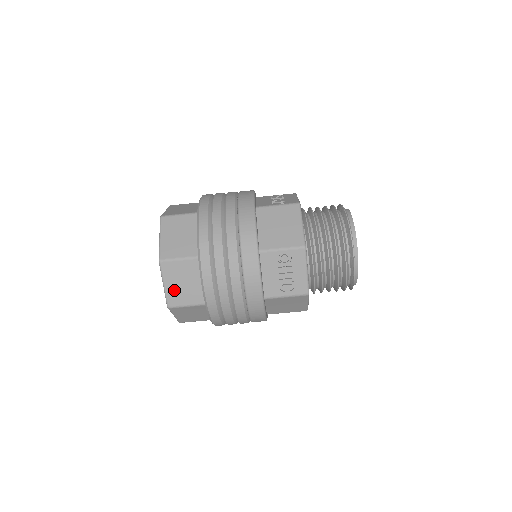
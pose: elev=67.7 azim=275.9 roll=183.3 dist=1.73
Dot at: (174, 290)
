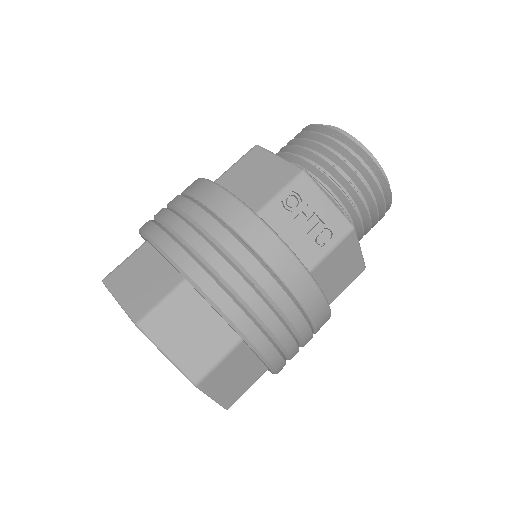
Dot at: (186, 352)
